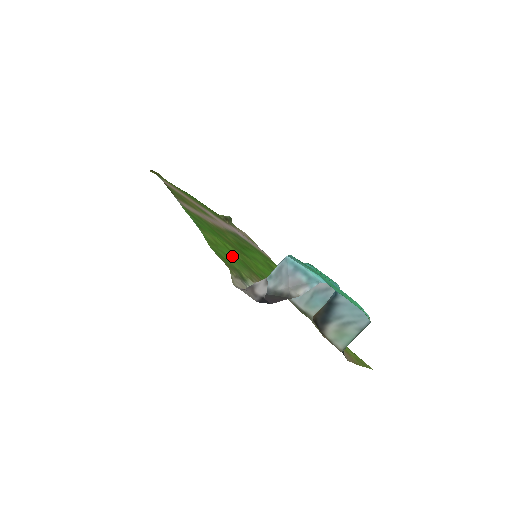
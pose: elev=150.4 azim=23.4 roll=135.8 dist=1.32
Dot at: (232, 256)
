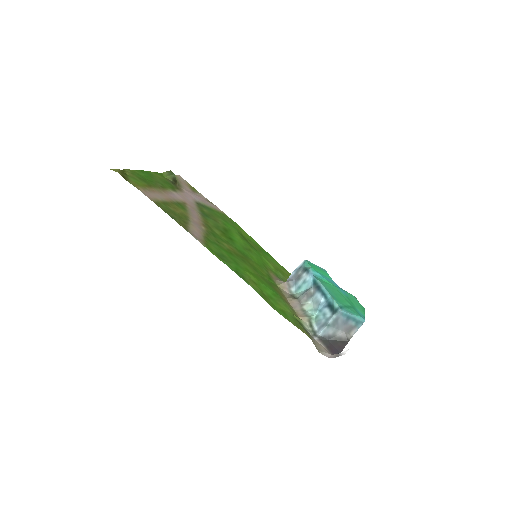
Dot at: (269, 291)
